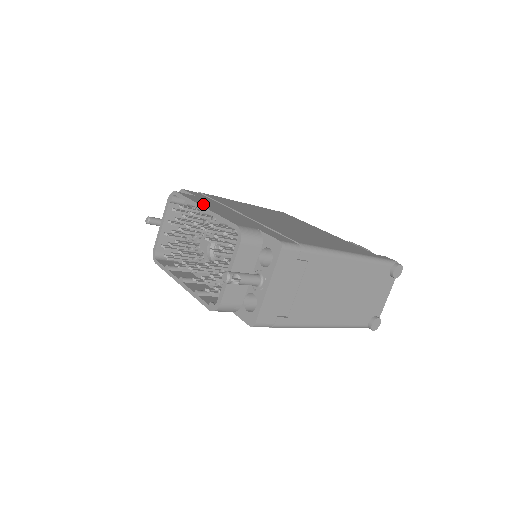
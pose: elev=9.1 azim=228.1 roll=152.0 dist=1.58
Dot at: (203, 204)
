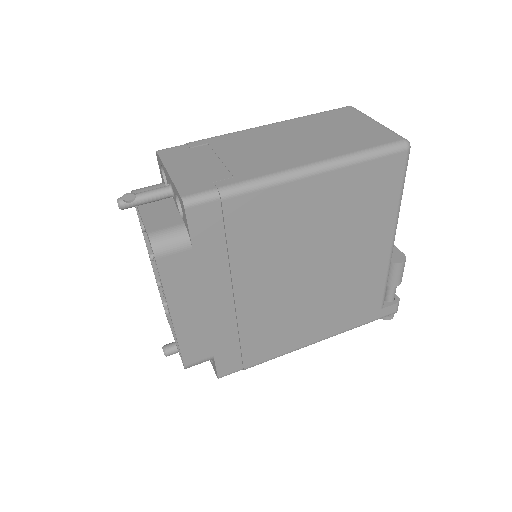
Dot at: (178, 304)
